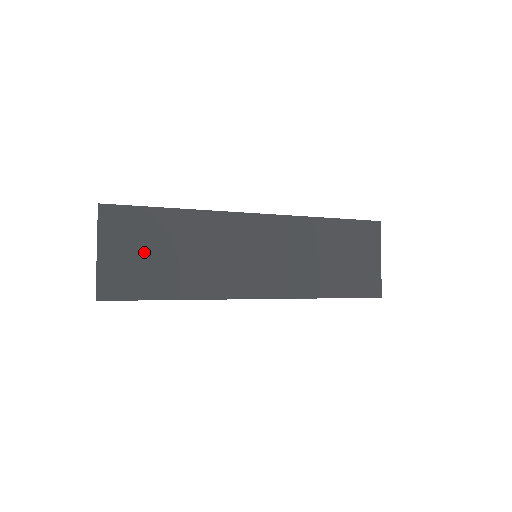
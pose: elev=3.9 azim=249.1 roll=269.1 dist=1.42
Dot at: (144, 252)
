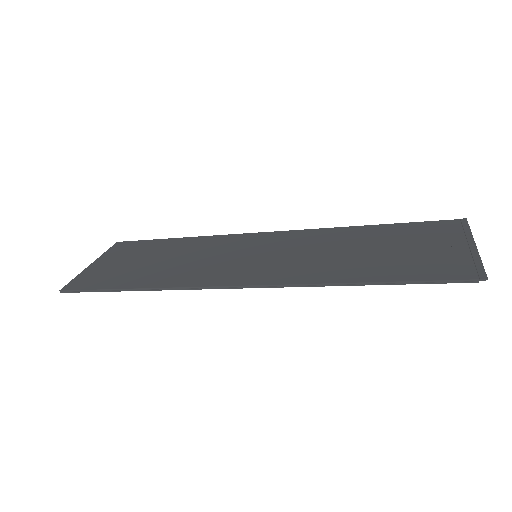
Dot at: (132, 262)
